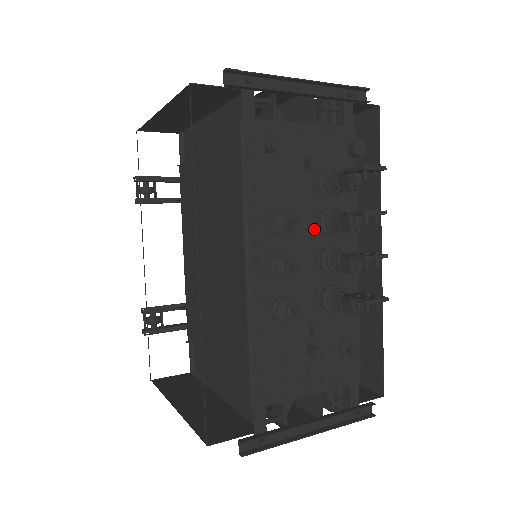
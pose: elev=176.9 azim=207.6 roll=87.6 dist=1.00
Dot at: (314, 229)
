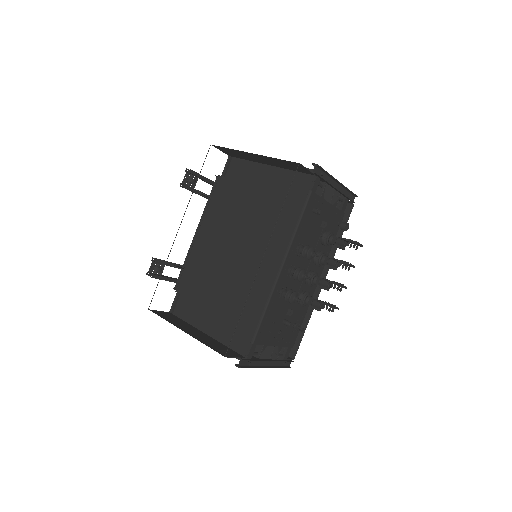
Dot at: (311, 259)
